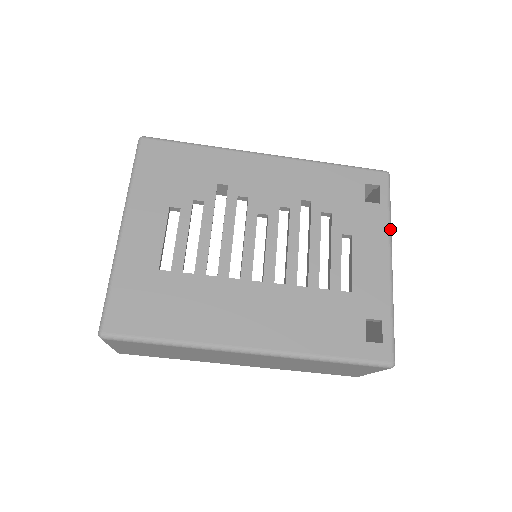
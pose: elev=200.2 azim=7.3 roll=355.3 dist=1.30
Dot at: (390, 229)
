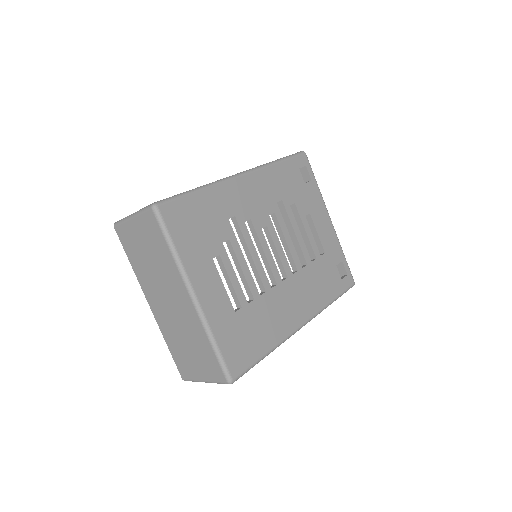
Dot at: (322, 197)
